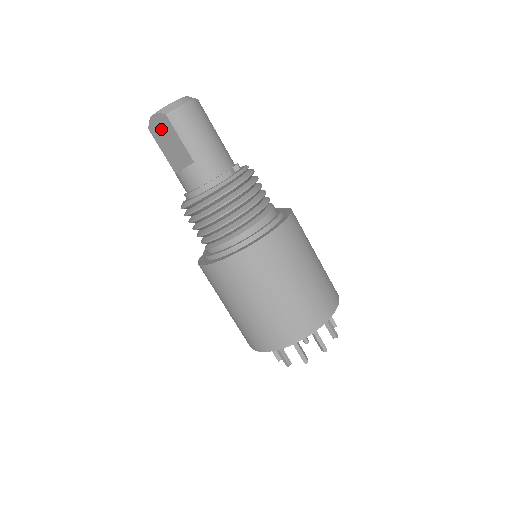
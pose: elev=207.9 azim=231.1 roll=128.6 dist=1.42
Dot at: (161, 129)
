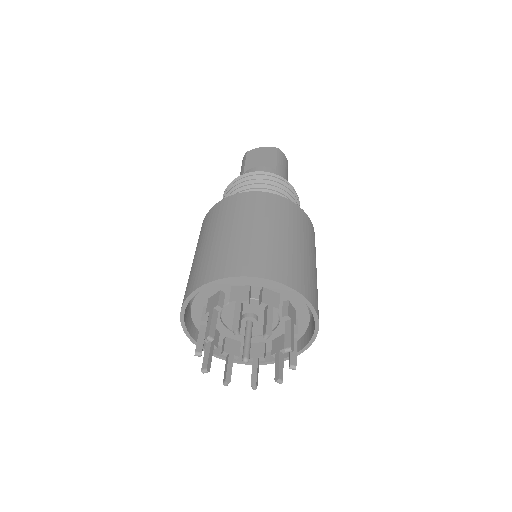
Dot at: (262, 153)
